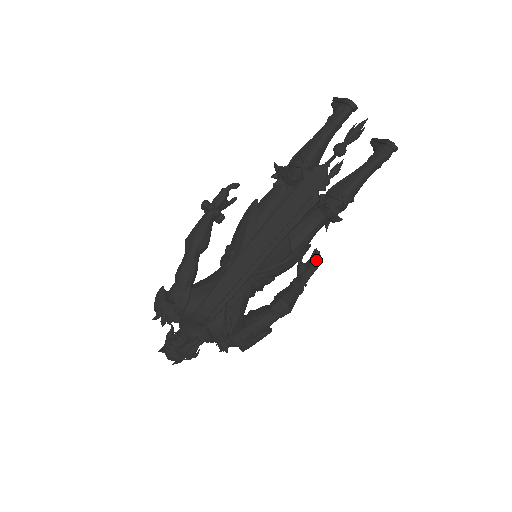
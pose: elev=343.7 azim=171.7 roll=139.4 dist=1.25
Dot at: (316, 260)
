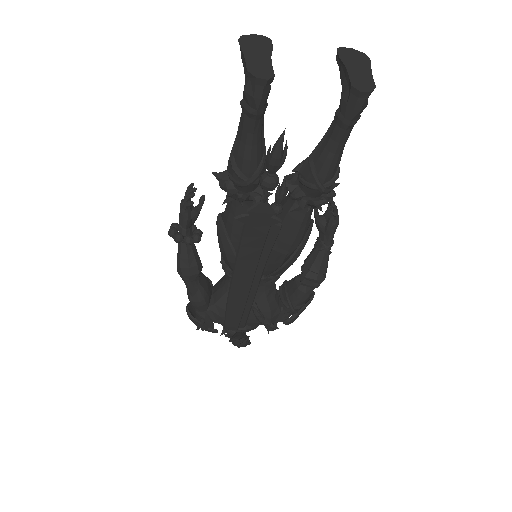
Dot at: occluded
